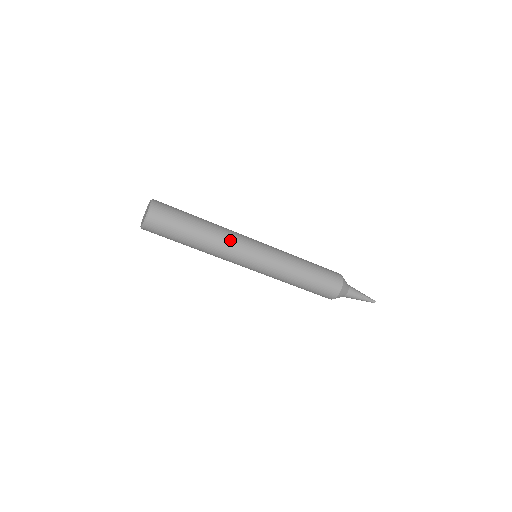
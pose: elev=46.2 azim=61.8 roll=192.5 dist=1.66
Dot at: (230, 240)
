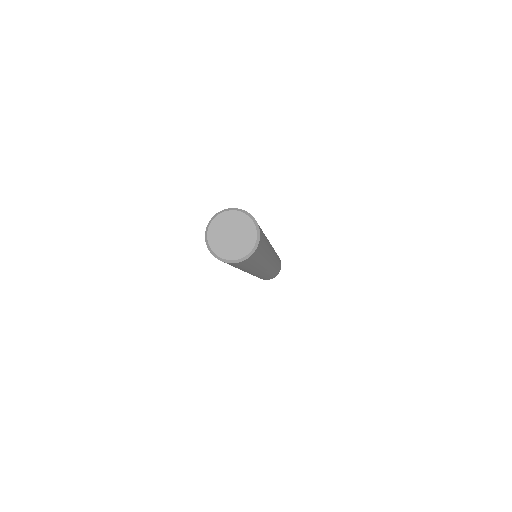
Dot at: occluded
